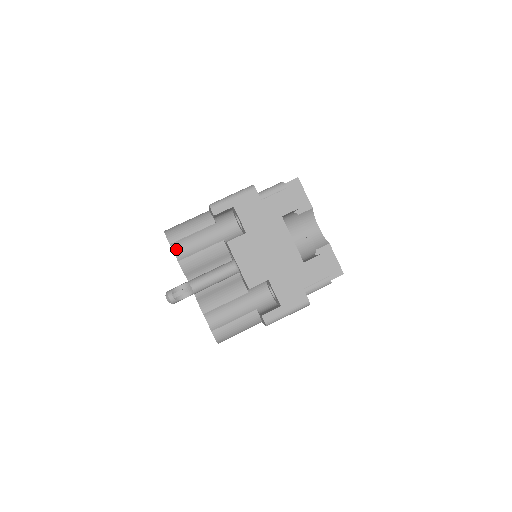
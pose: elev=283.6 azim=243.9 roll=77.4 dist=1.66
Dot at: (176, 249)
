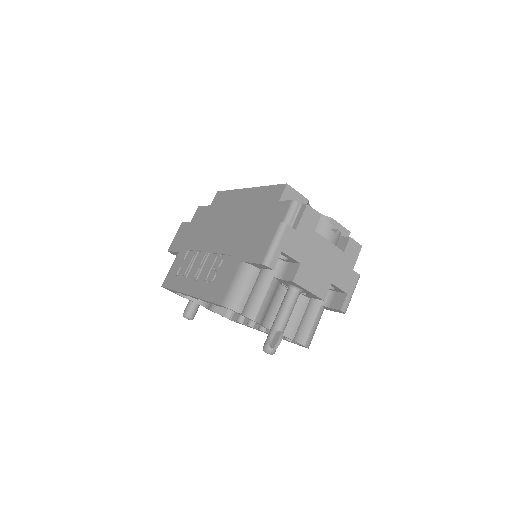
Dot at: (245, 313)
